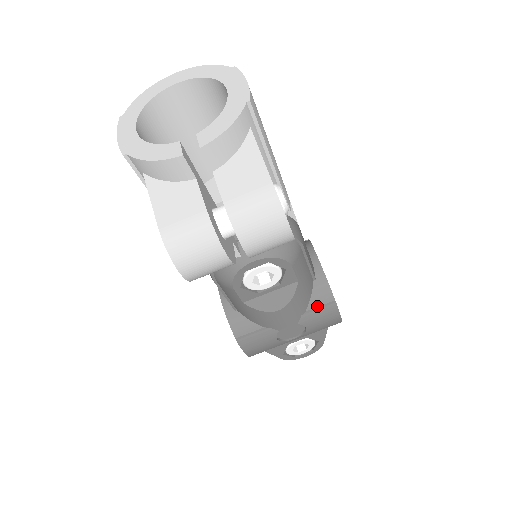
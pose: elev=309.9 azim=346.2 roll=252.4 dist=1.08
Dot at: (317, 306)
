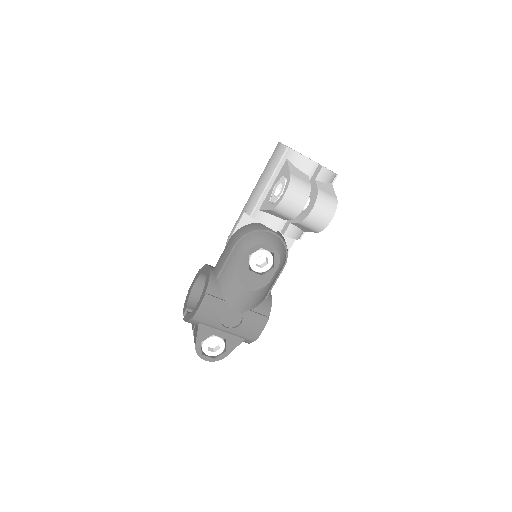
Dot at: (259, 312)
